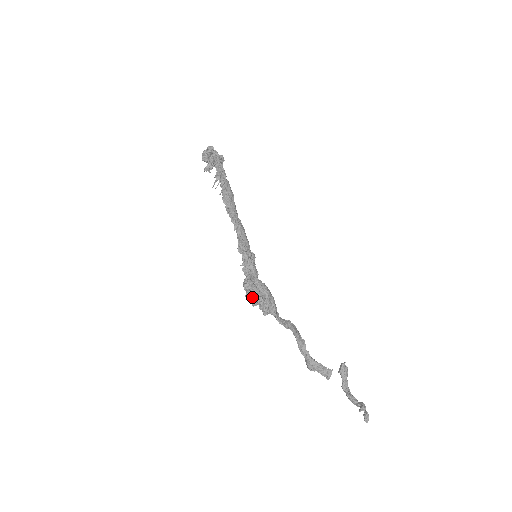
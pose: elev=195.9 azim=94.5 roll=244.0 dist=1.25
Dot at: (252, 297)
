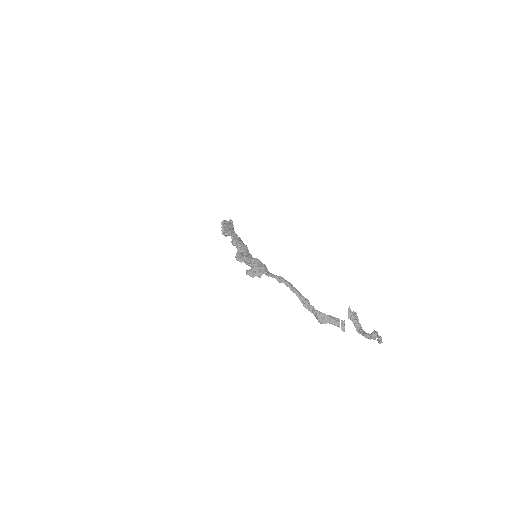
Dot at: (250, 271)
